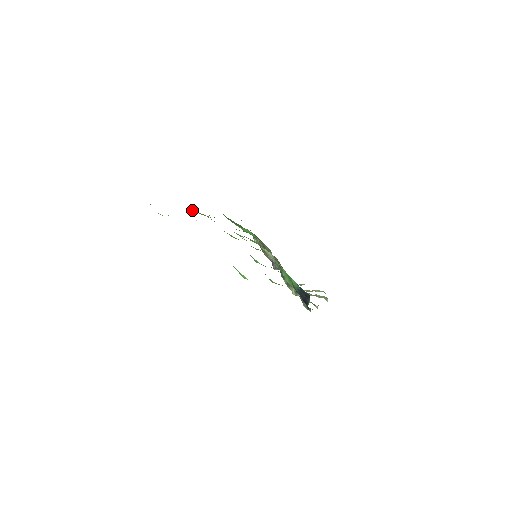
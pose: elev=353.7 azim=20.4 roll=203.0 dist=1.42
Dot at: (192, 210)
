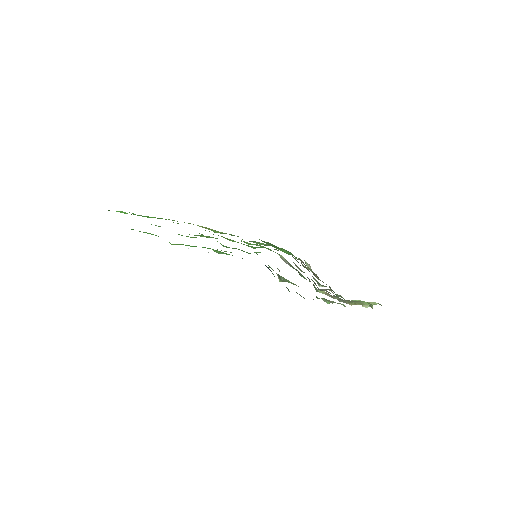
Dot at: occluded
